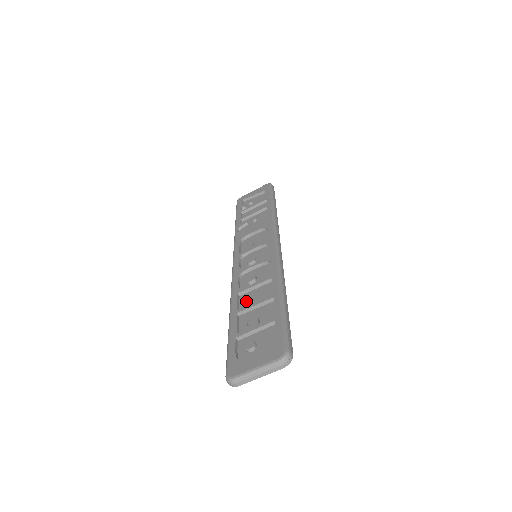
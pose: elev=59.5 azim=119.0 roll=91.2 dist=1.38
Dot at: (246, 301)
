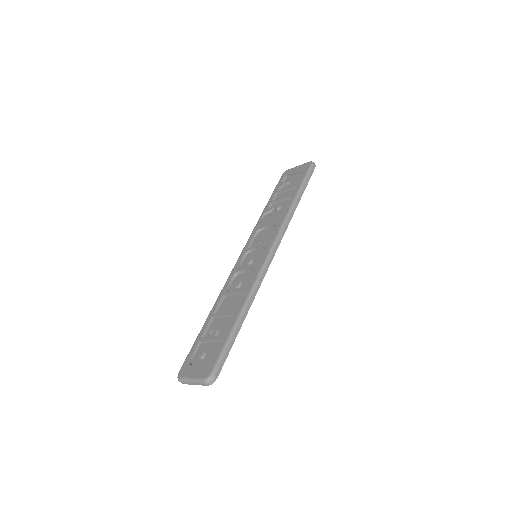
Dot at: (222, 307)
